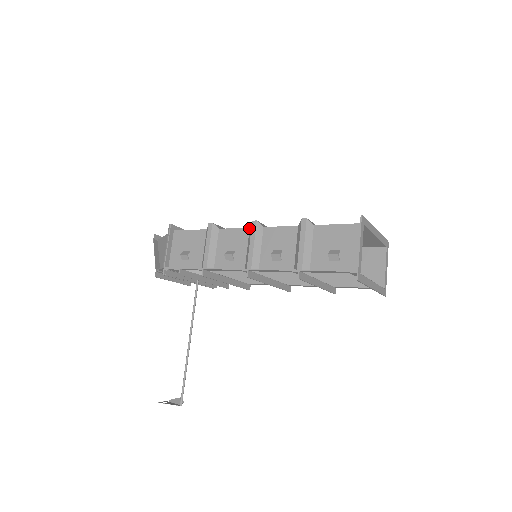
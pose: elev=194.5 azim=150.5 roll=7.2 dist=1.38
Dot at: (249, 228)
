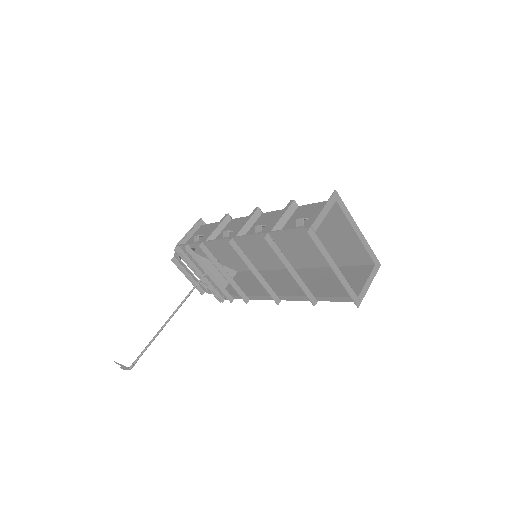
Dot at: occluded
